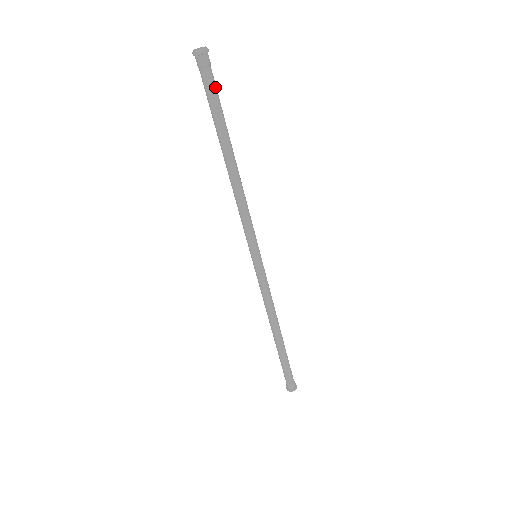
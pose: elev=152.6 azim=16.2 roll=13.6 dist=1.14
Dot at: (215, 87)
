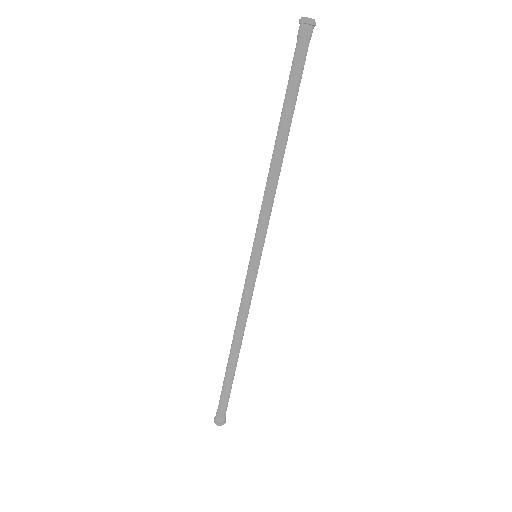
Dot at: (304, 63)
